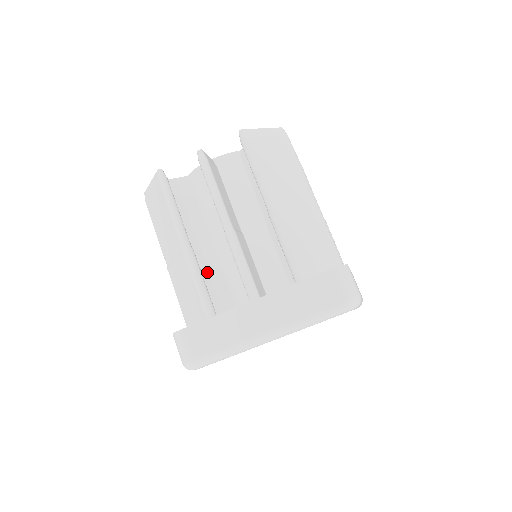
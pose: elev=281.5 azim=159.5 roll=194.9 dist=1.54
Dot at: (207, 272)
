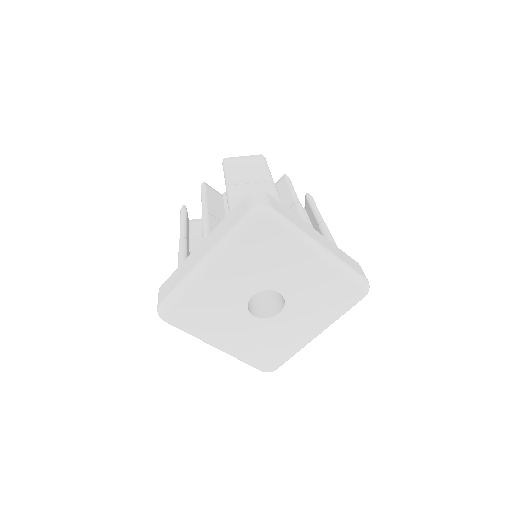
Dot at: occluded
